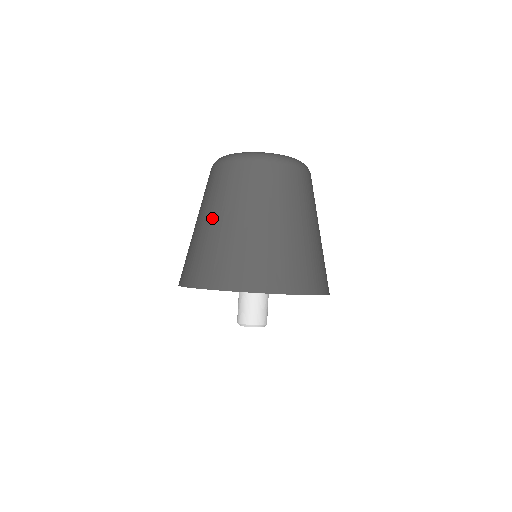
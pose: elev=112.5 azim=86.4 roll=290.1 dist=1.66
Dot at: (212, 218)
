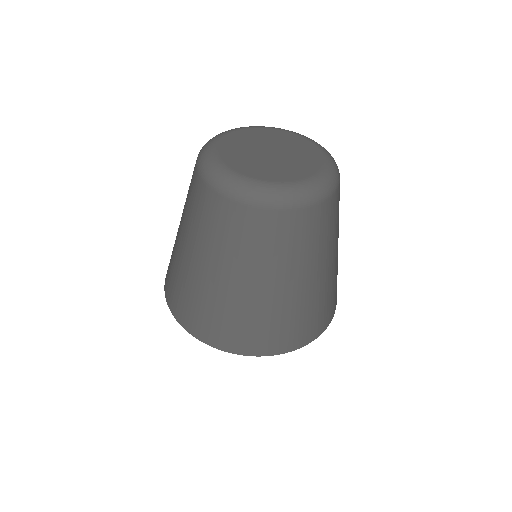
Dot at: (190, 253)
